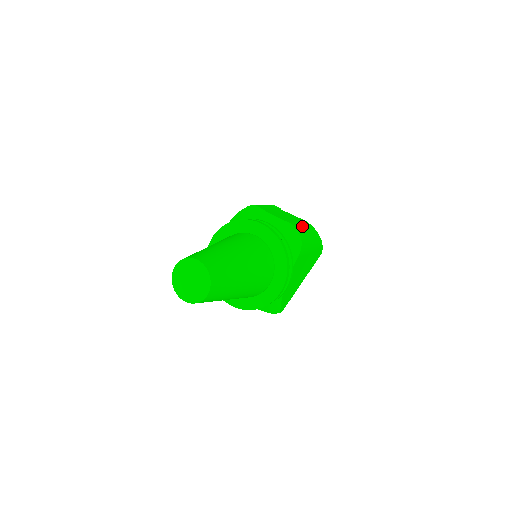
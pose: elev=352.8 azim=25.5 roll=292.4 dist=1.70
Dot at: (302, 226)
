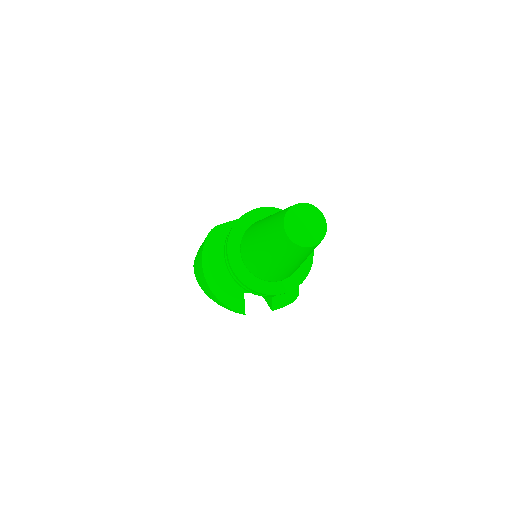
Dot at: occluded
